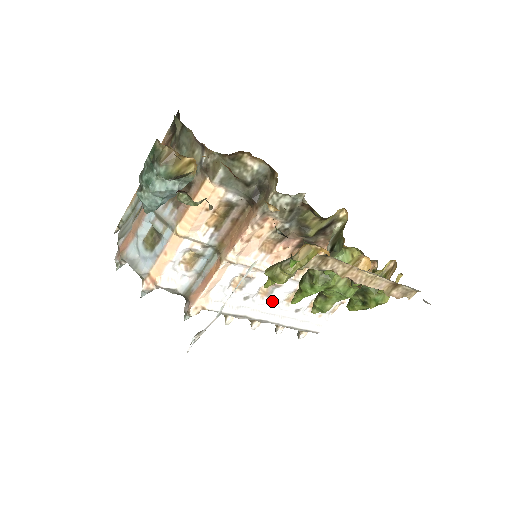
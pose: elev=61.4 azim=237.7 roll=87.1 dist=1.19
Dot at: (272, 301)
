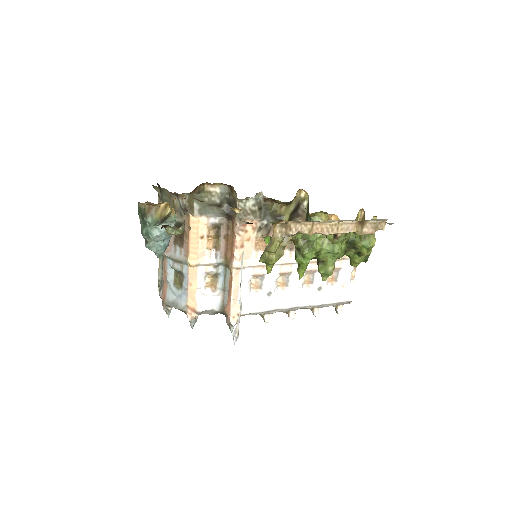
Dot at: (292, 288)
